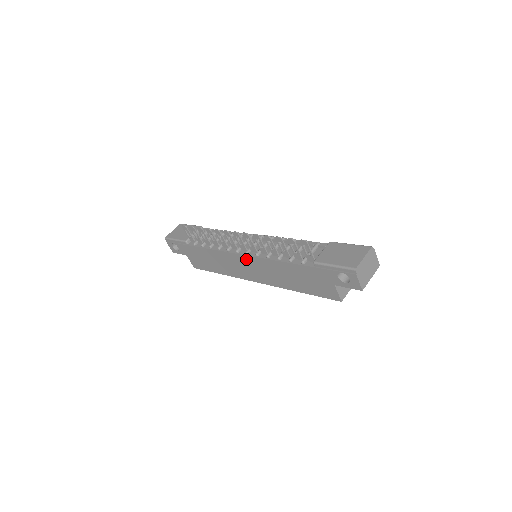
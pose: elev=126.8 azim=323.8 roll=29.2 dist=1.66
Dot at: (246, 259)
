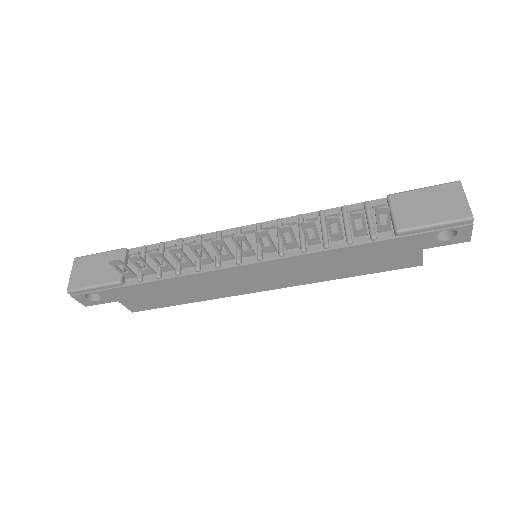
Dot at: (258, 267)
